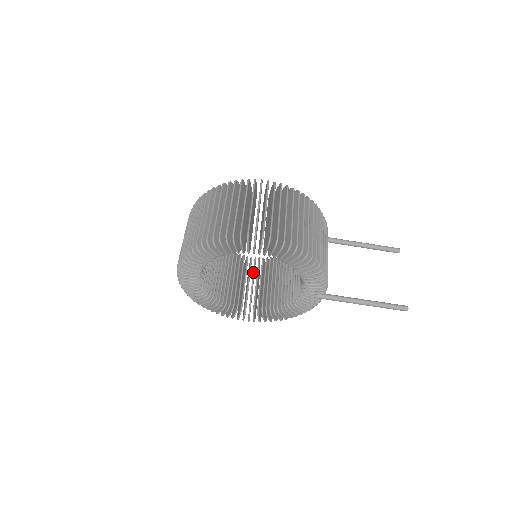
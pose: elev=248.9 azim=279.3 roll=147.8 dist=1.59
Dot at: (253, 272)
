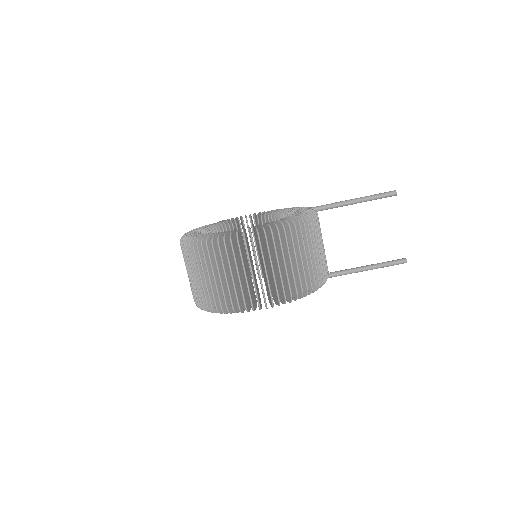
Dot at: occluded
